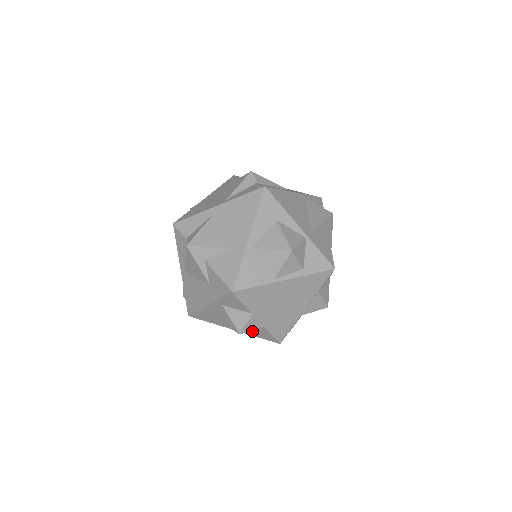
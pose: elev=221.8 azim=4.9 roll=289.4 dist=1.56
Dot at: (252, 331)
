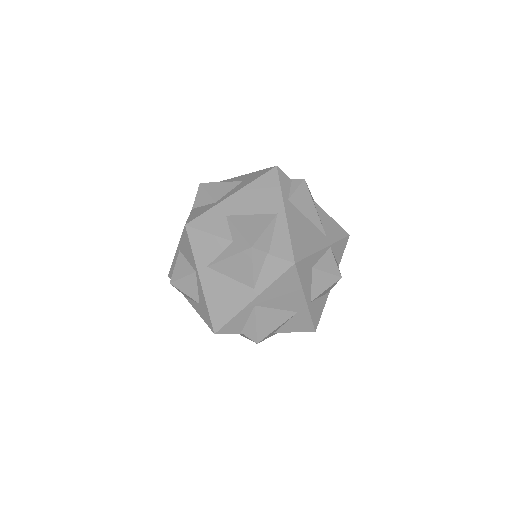
Dot at: occluded
